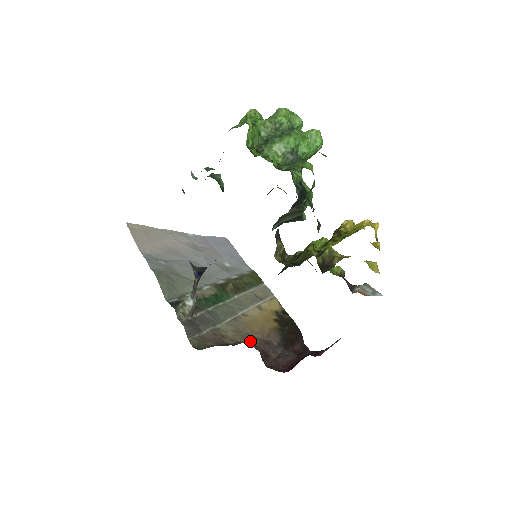
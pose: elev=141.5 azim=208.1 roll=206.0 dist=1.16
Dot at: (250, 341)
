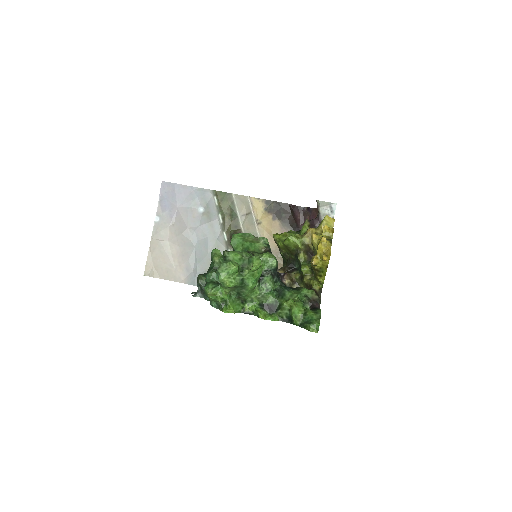
Dot at: occluded
